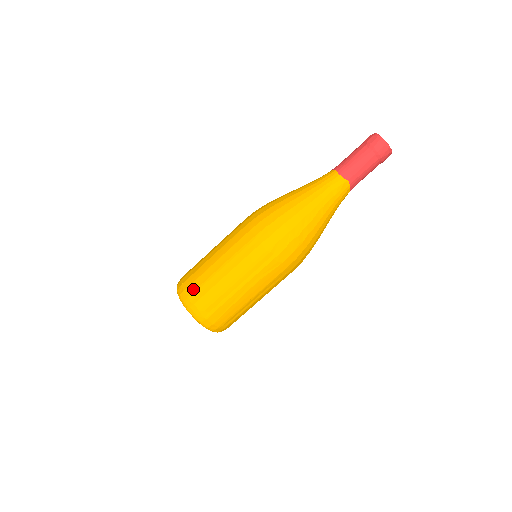
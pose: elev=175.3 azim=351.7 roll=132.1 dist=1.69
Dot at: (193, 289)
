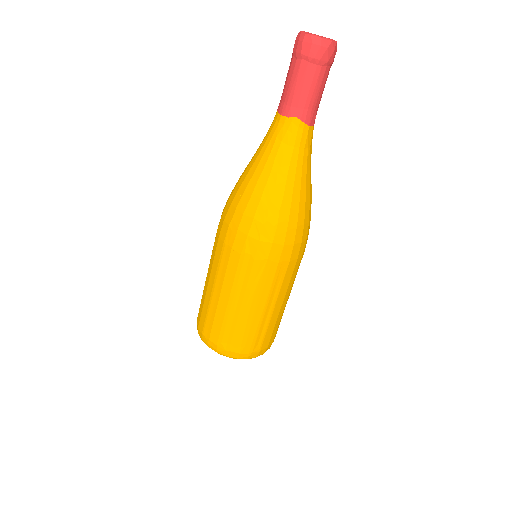
Dot at: (202, 323)
